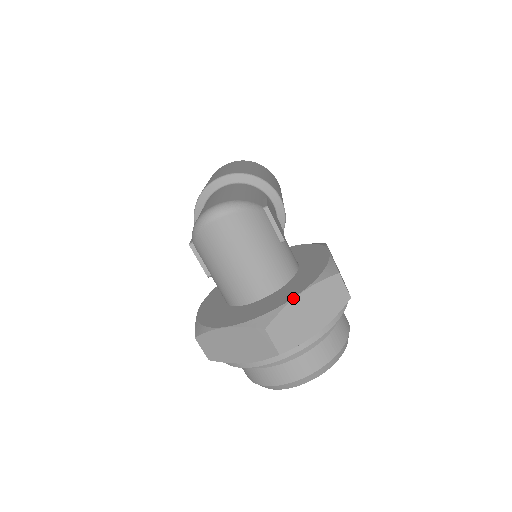
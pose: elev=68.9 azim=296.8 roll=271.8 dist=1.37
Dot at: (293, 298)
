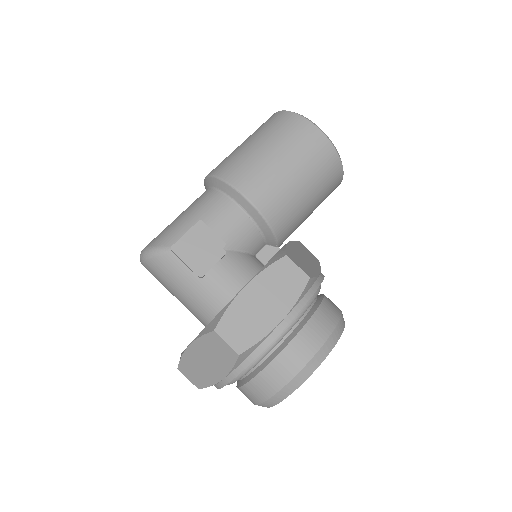
Dot at: occluded
